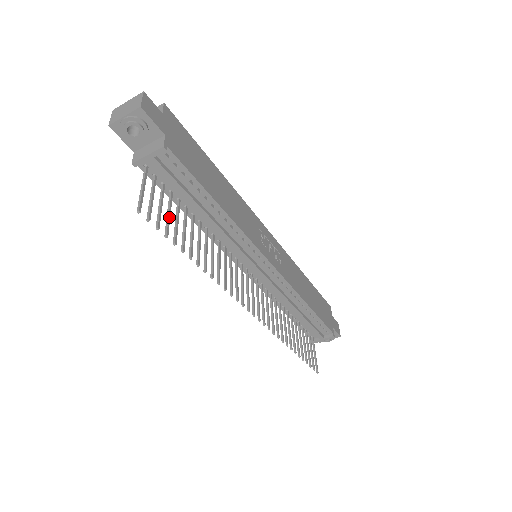
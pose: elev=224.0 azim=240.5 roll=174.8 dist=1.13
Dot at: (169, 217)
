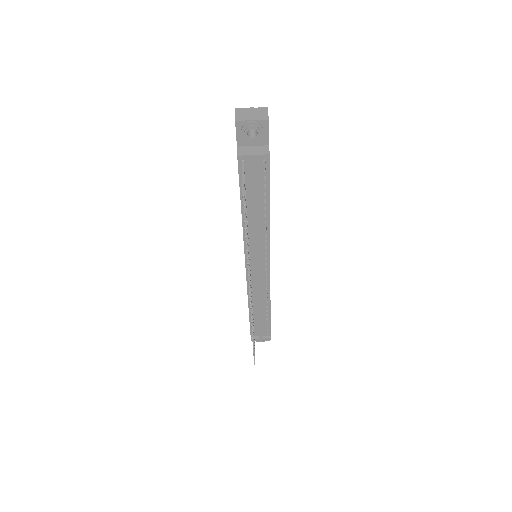
Dot at: occluded
